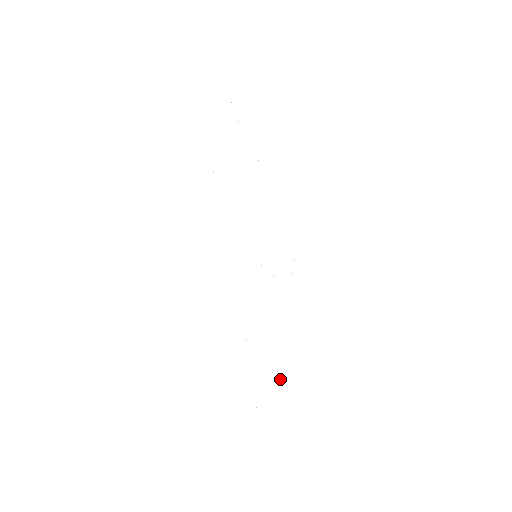
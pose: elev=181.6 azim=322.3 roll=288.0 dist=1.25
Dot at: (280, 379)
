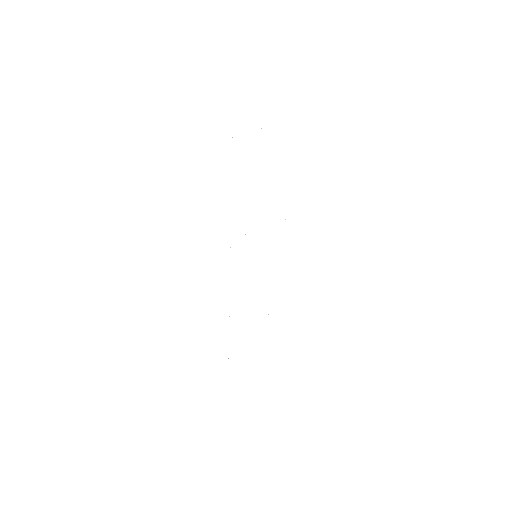
Dot at: occluded
